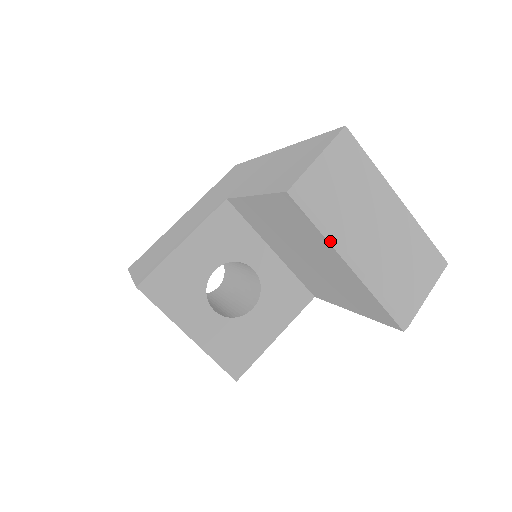
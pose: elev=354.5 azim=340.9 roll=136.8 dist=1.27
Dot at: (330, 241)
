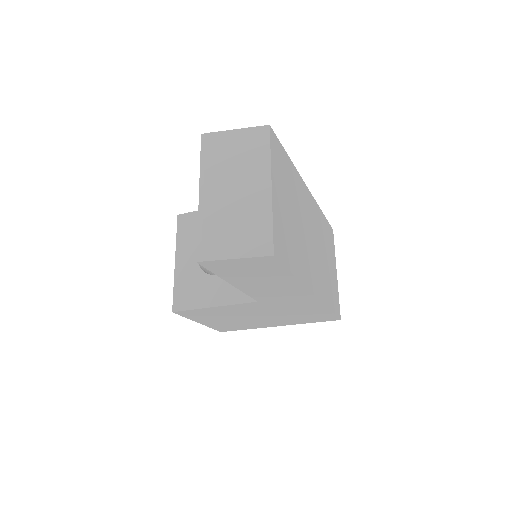
Dot at: (201, 173)
